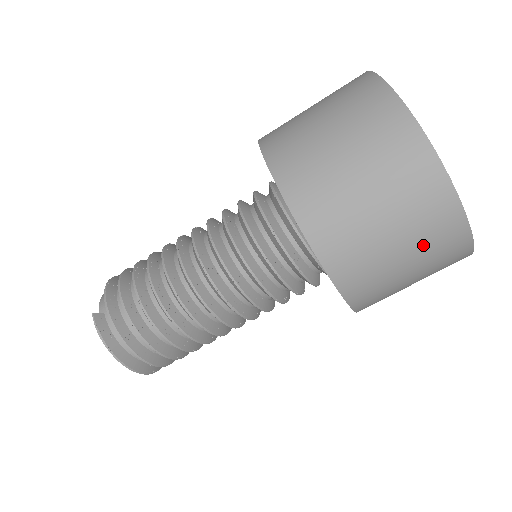
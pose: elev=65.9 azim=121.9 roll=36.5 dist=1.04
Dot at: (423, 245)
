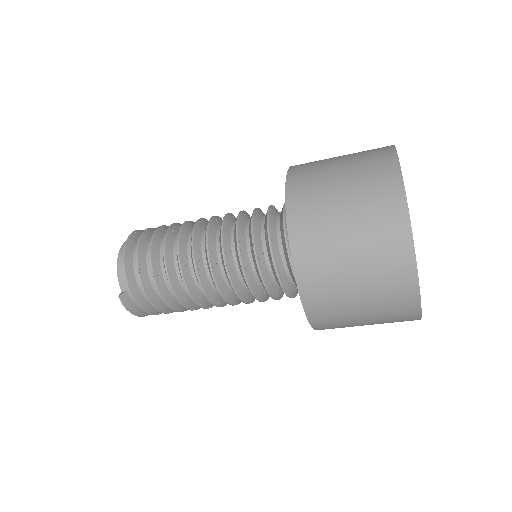
Dot at: occluded
